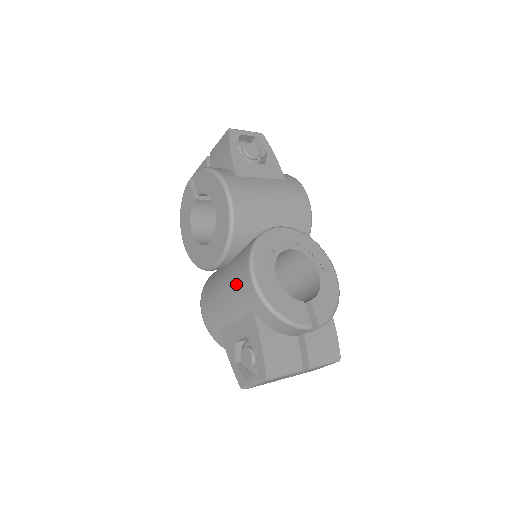
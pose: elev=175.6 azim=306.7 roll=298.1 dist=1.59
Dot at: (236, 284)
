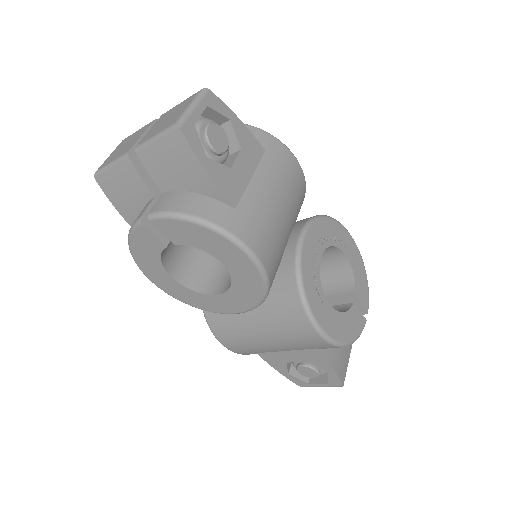
Dot at: (289, 334)
